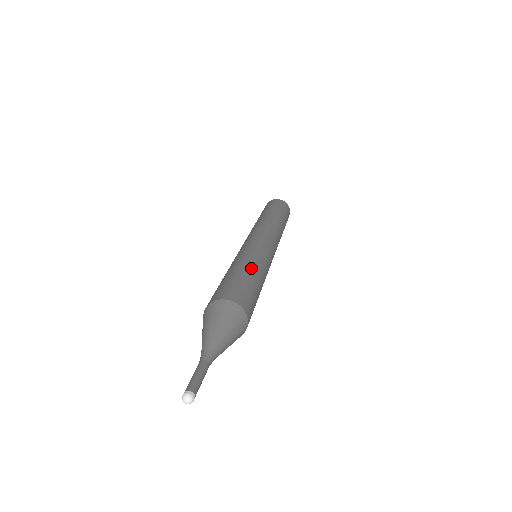
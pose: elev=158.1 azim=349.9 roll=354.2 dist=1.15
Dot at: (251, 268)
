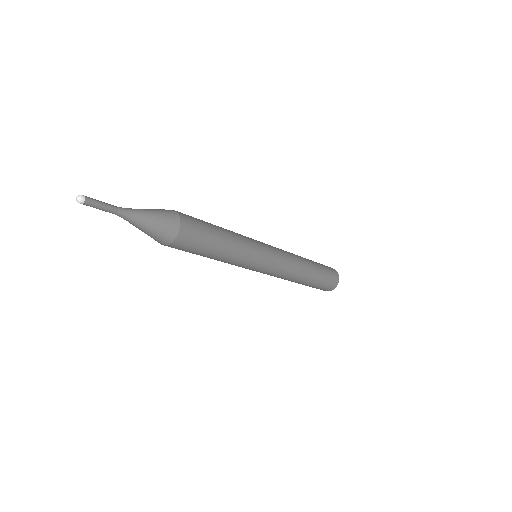
Dot at: (224, 229)
